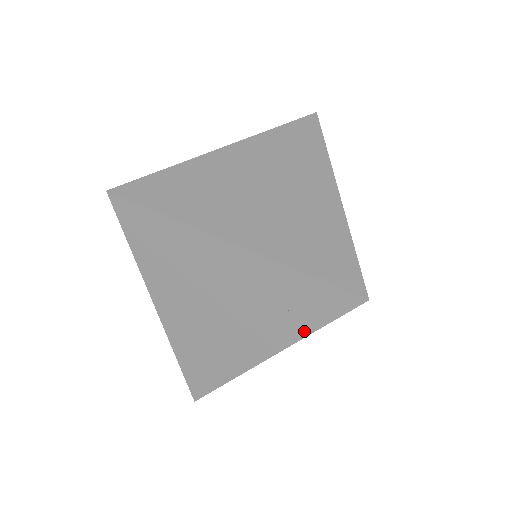
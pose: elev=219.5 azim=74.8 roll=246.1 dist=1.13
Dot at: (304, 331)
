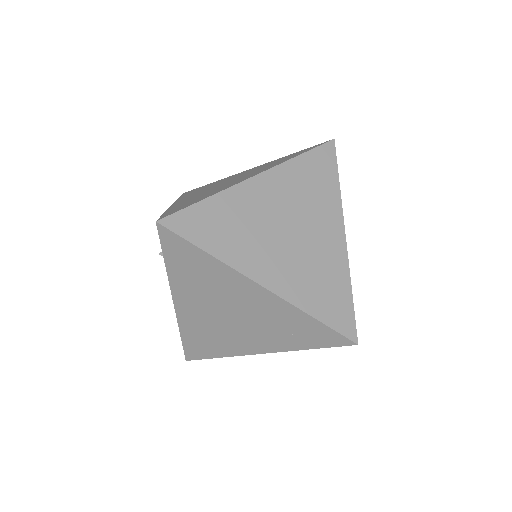
Dot at: (300, 347)
